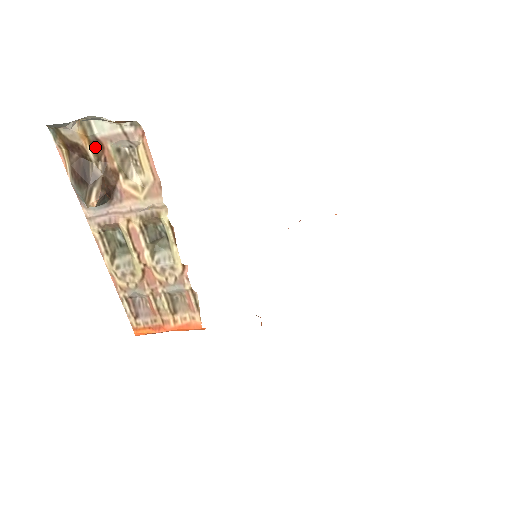
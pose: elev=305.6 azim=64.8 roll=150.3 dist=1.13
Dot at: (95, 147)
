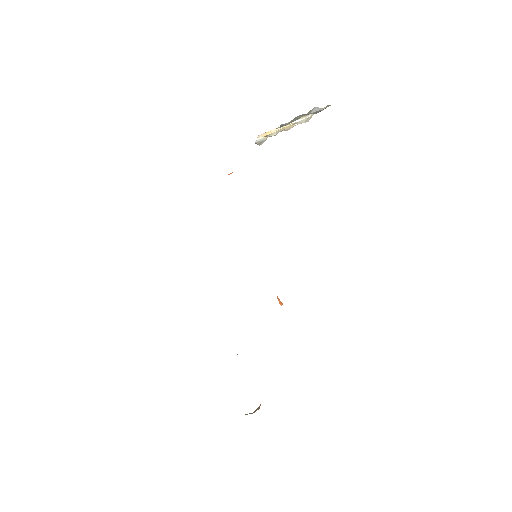
Dot at: occluded
